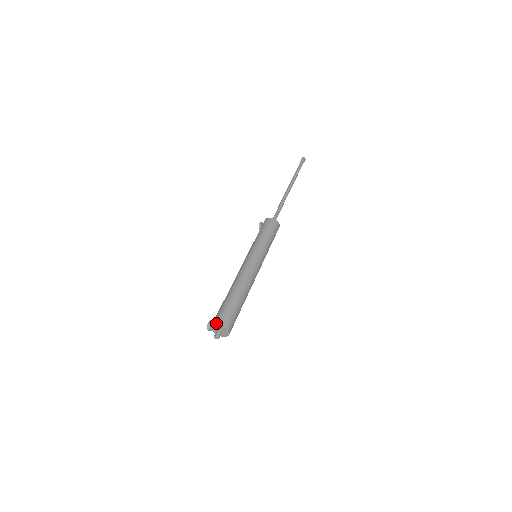
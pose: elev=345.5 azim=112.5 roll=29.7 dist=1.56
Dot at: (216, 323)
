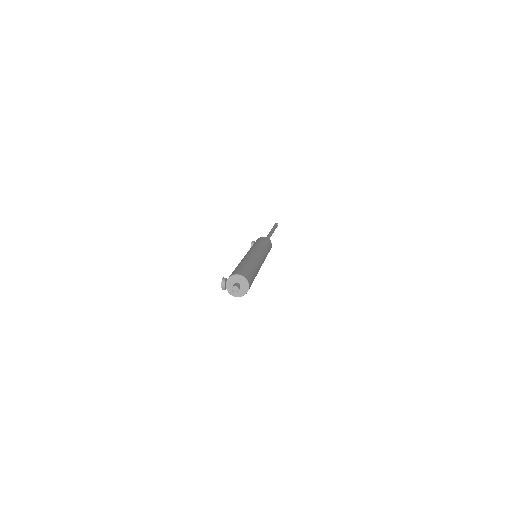
Dot at: (235, 273)
